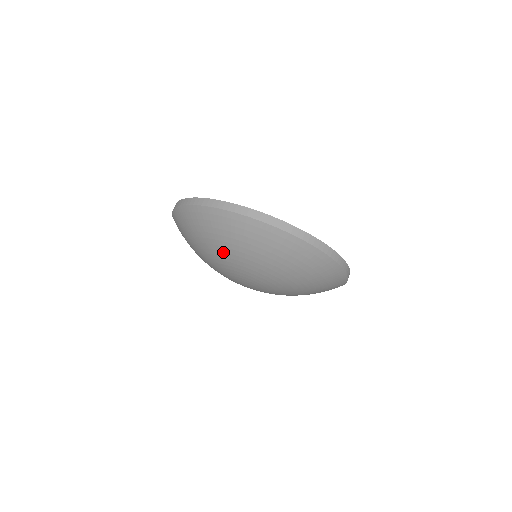
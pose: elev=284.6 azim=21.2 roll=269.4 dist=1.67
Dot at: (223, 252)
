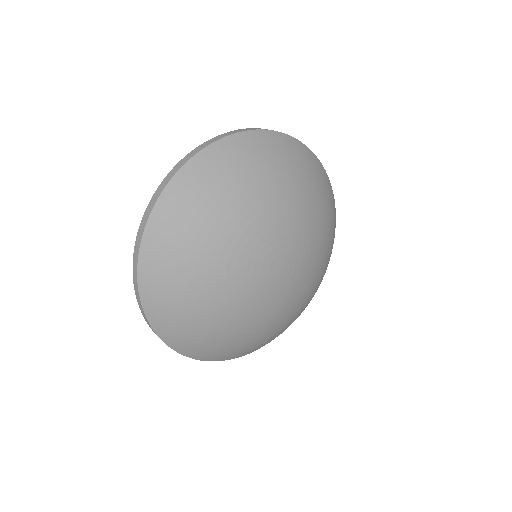
Dot at: (256, 198)
